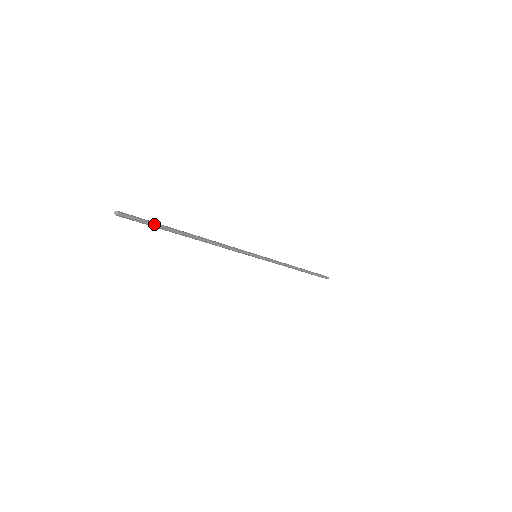
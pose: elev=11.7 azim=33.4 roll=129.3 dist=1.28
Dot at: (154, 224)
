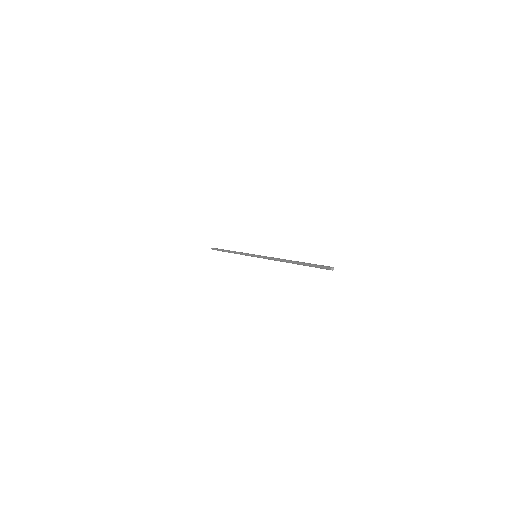
Dot at: occluded
